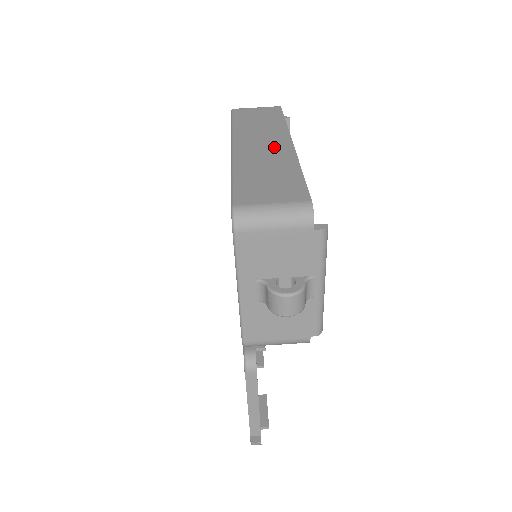
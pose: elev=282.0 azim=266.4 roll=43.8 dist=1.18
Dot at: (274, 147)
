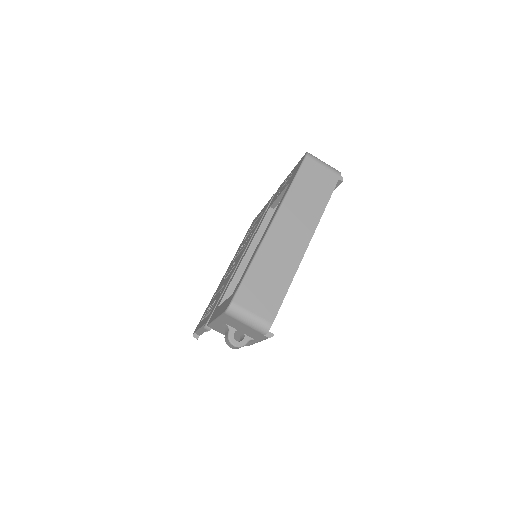
Dot at: (294, 243)
